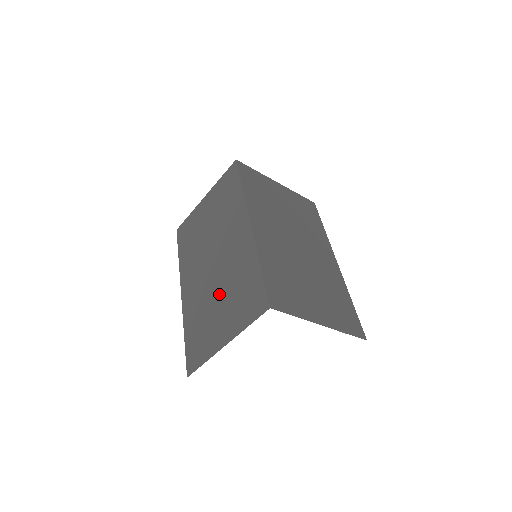
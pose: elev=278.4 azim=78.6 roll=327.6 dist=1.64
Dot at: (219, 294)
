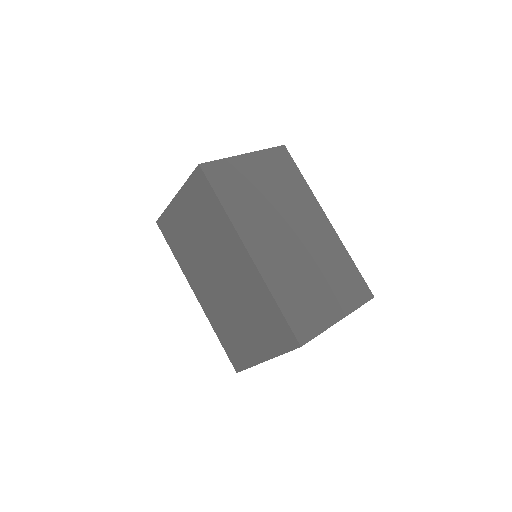
Dot at: (240, 313)
